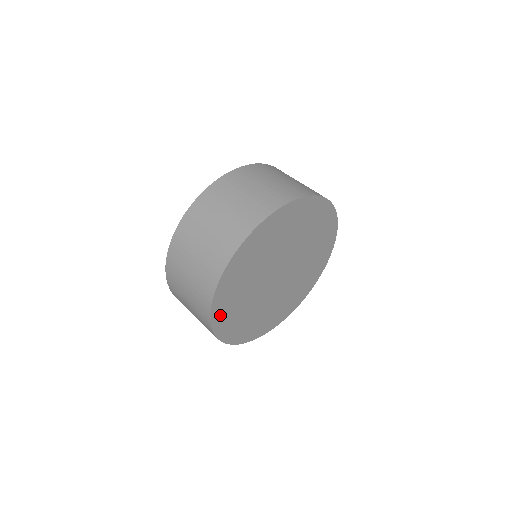
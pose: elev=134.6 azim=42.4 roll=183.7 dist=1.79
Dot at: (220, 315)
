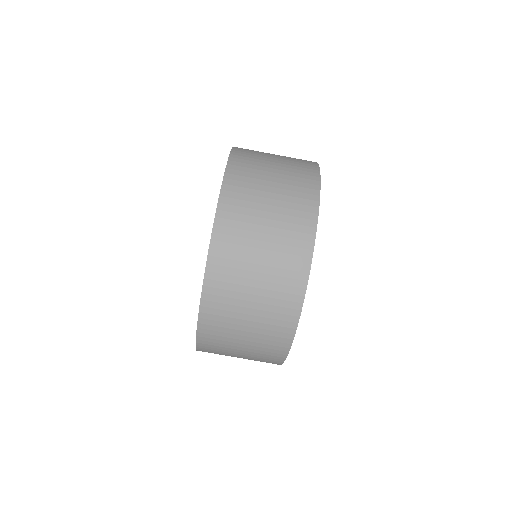
Dot at: occluded
